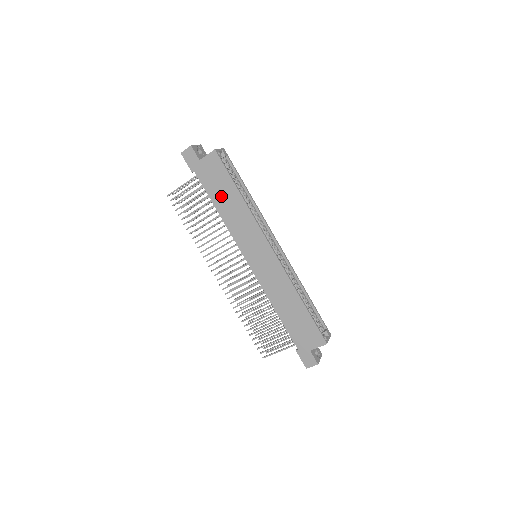
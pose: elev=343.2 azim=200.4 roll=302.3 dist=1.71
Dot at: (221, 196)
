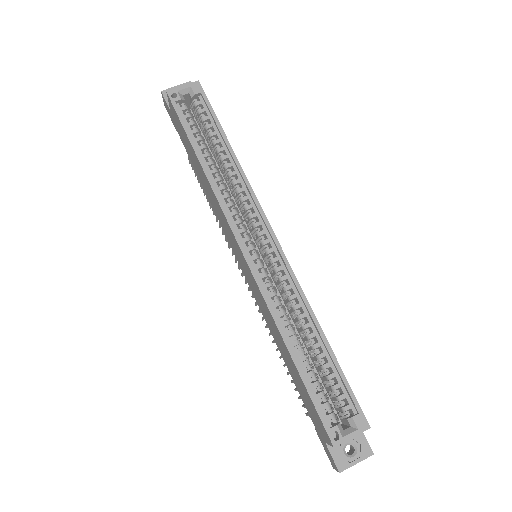
Dot at: (195, 163)
